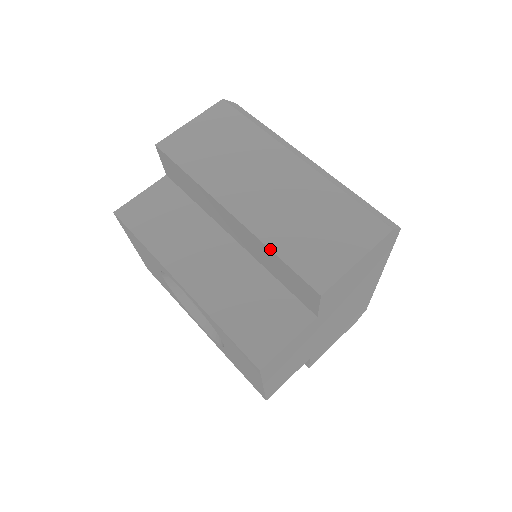
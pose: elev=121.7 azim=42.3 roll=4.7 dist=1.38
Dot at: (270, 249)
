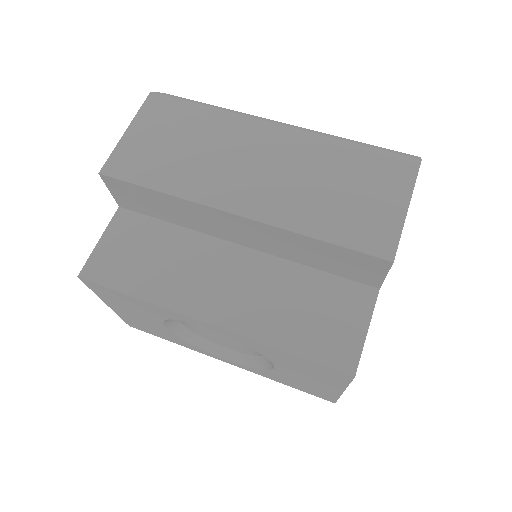
Dot at: (307, 236)
